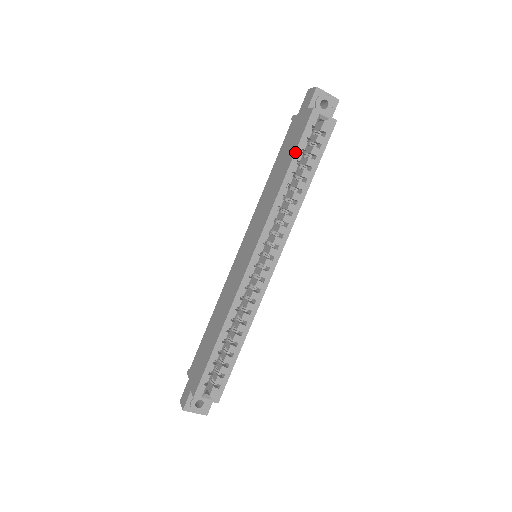
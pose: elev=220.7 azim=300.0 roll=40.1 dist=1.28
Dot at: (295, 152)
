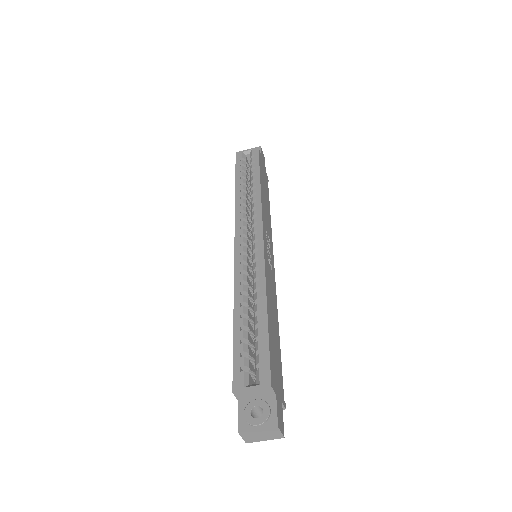
Dot at: (235, 175)
